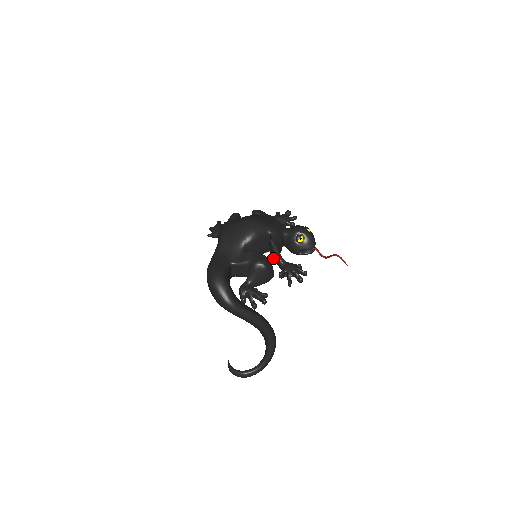
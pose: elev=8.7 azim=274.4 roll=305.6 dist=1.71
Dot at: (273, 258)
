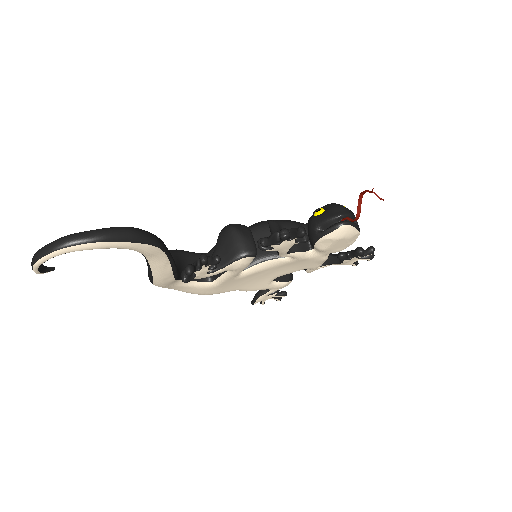
Dot at: occluded
